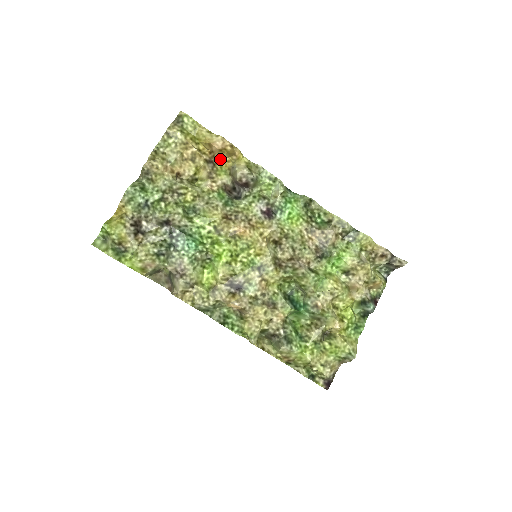
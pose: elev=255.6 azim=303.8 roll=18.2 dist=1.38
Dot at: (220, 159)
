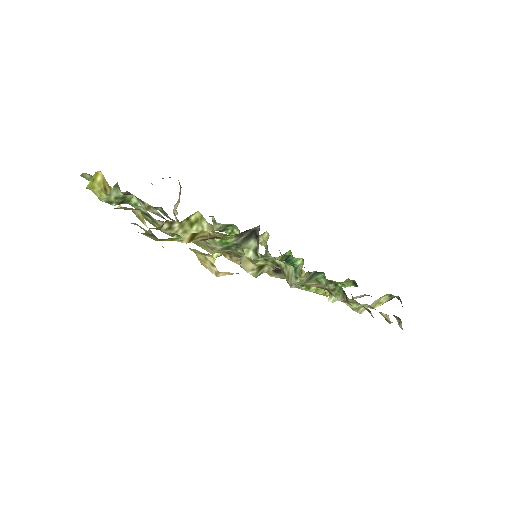
Dot at: occluded
